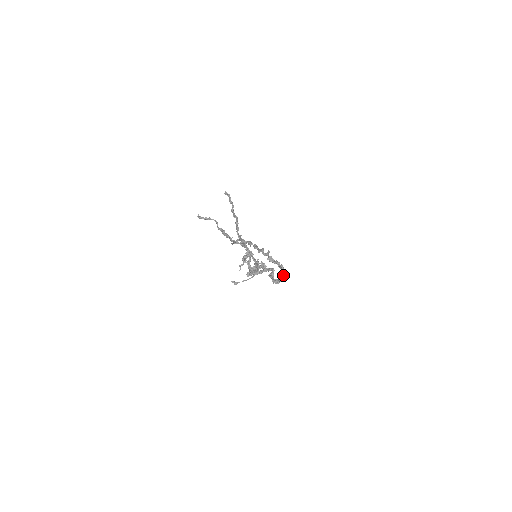
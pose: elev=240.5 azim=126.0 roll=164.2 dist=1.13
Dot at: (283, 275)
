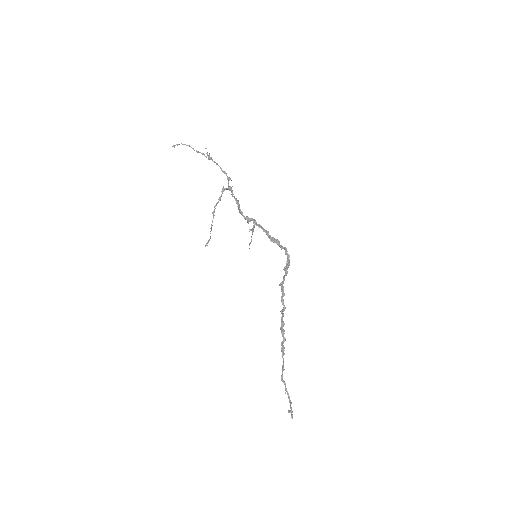
Dot at: (287, 260)
